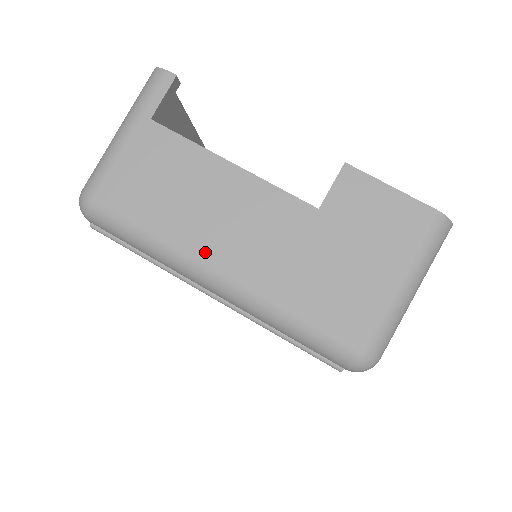
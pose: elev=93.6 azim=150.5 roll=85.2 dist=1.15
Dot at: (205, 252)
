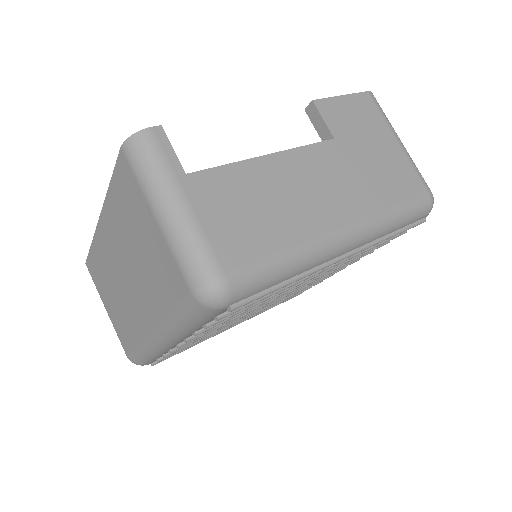
Dot at: (325, 226)
